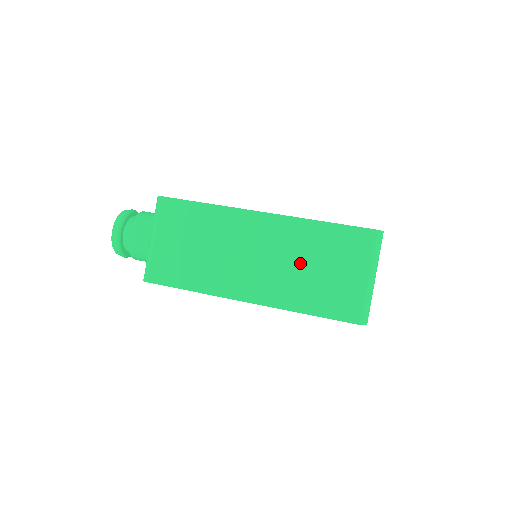
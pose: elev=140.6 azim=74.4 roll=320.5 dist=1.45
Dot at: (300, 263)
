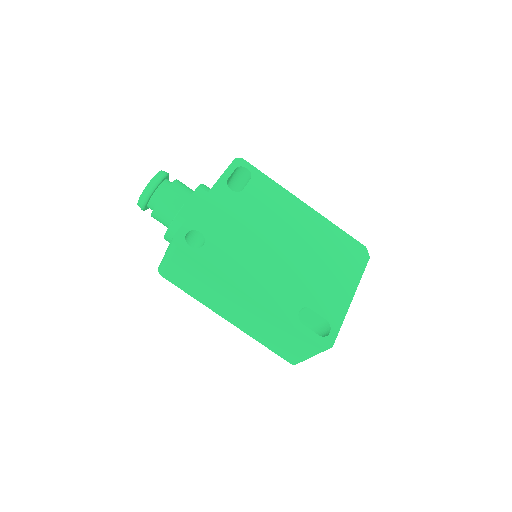
Dot at: (268, 329)
